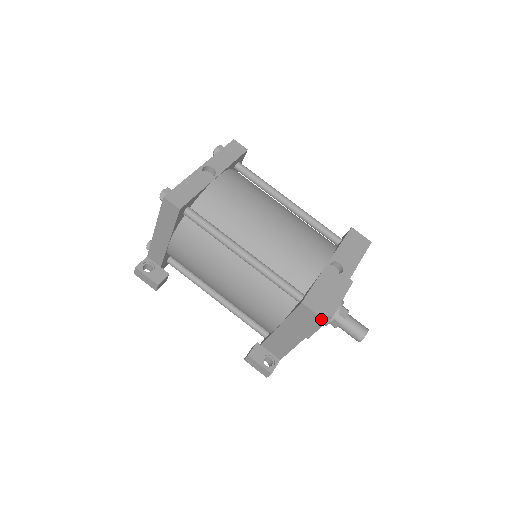
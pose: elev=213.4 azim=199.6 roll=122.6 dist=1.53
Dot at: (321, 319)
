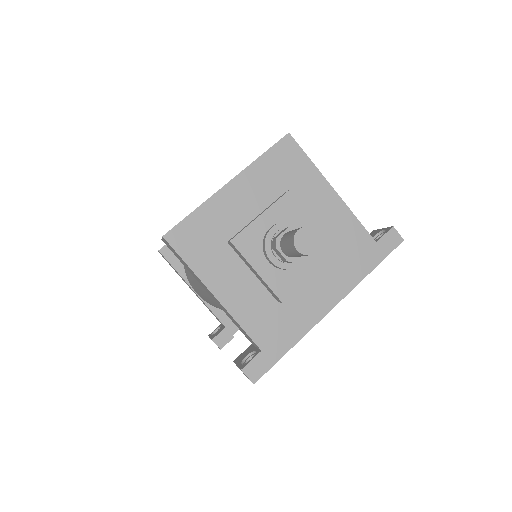
Dot at: (164, 239)
